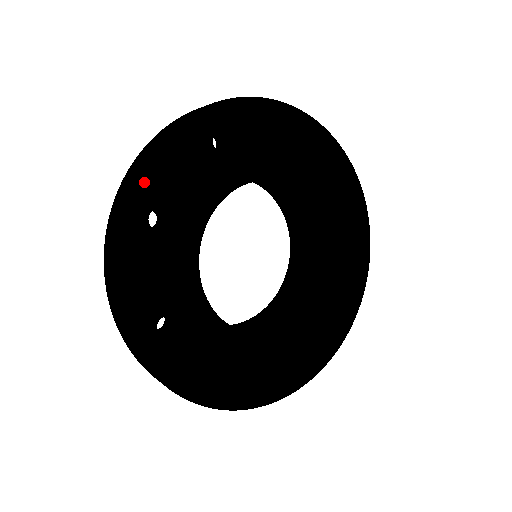
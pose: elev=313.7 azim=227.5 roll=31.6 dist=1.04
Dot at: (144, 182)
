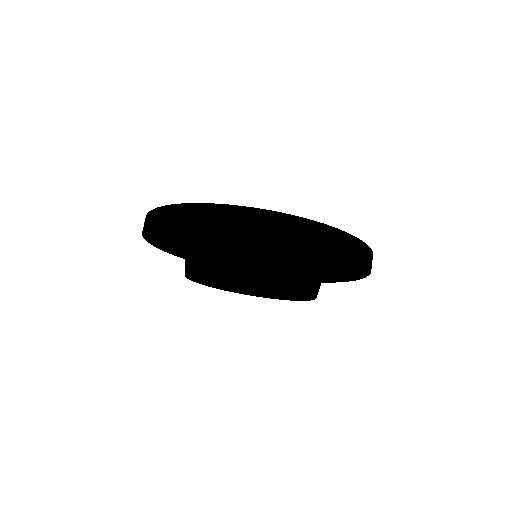
Dot at: occluded
